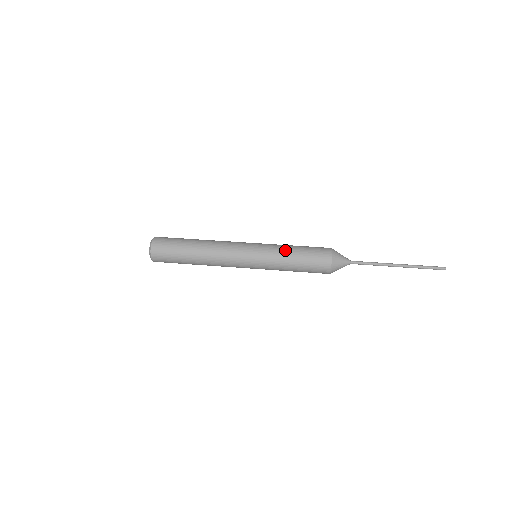
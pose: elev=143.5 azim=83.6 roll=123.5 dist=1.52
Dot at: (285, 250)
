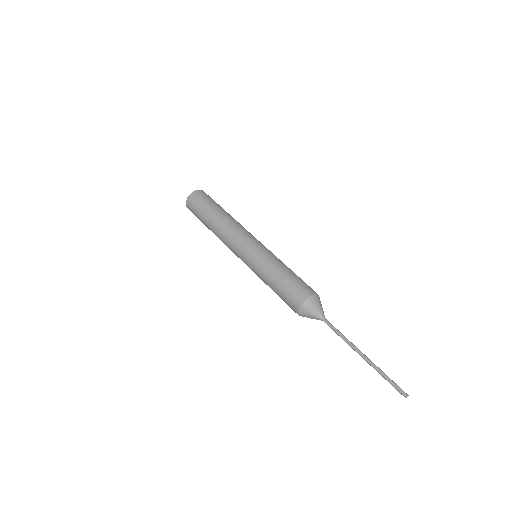
Dot at: (279, 263)
